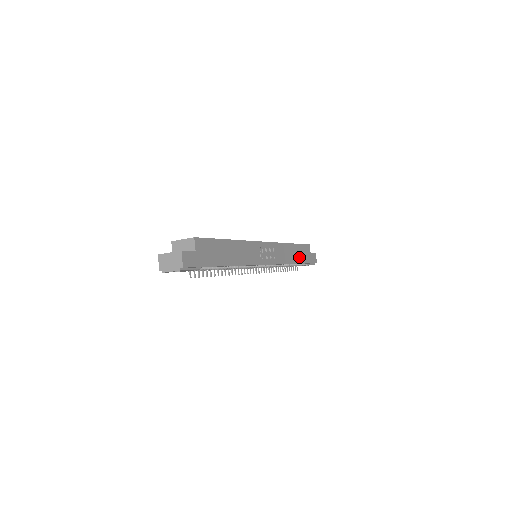
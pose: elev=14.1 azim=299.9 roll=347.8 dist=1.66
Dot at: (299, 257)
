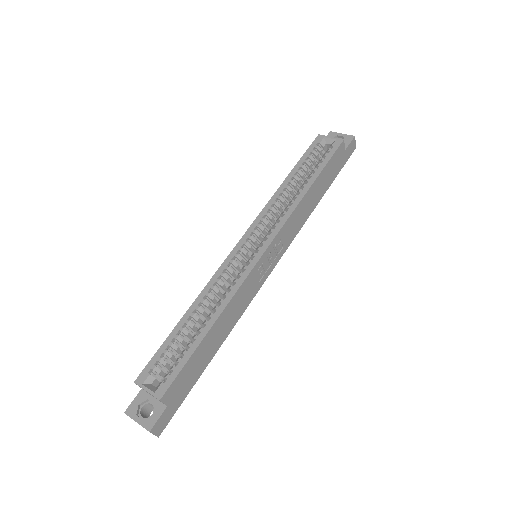
Dot at: (324, 185)
